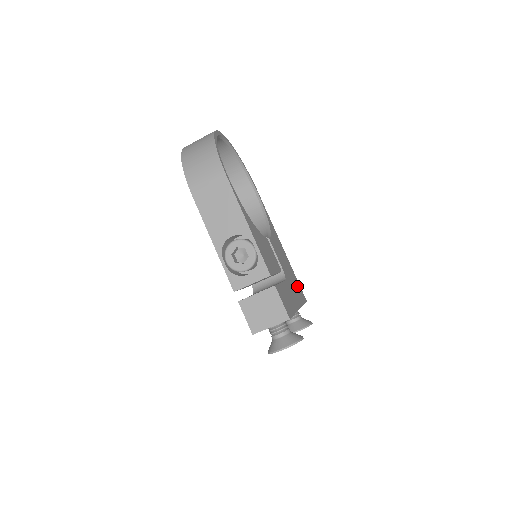
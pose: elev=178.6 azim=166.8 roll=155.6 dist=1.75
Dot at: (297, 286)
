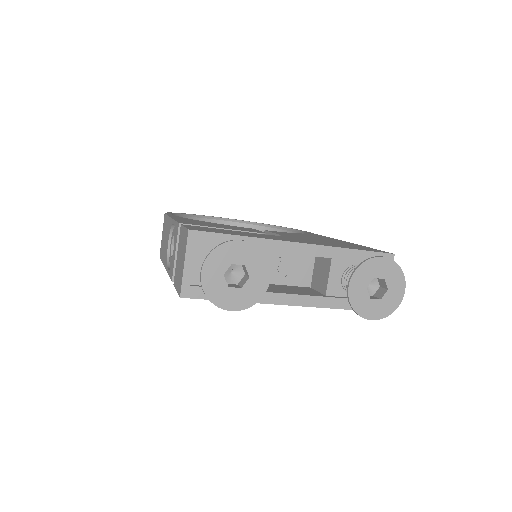
Dot at: occluded
